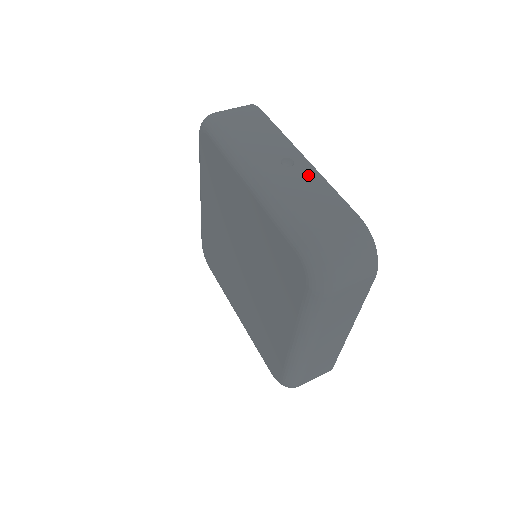
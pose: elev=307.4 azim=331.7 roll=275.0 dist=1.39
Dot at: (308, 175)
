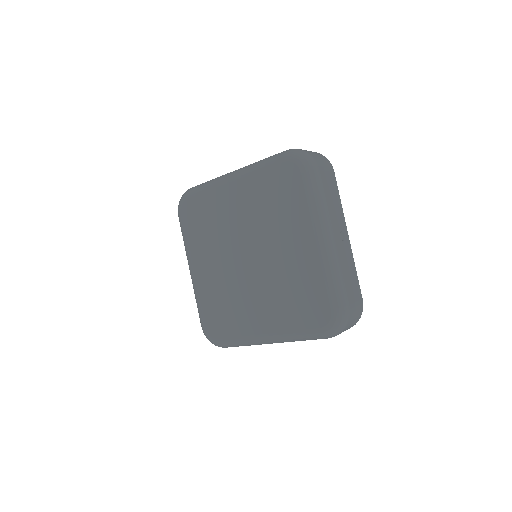
Dot at: (349, 253)
